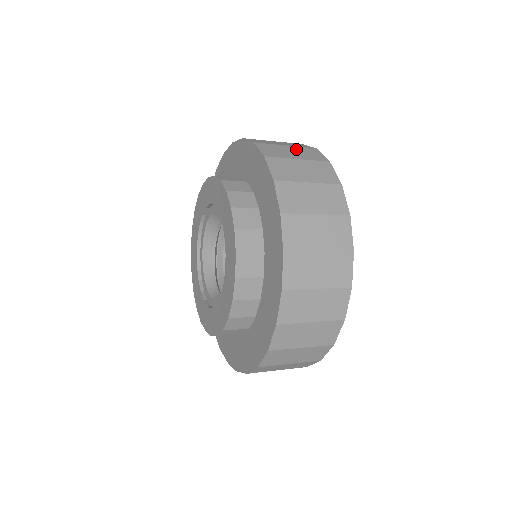
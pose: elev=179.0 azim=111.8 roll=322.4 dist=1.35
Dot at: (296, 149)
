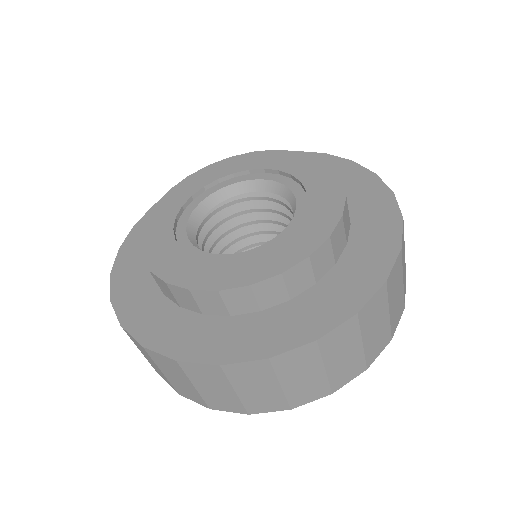
Dot at: occluded
